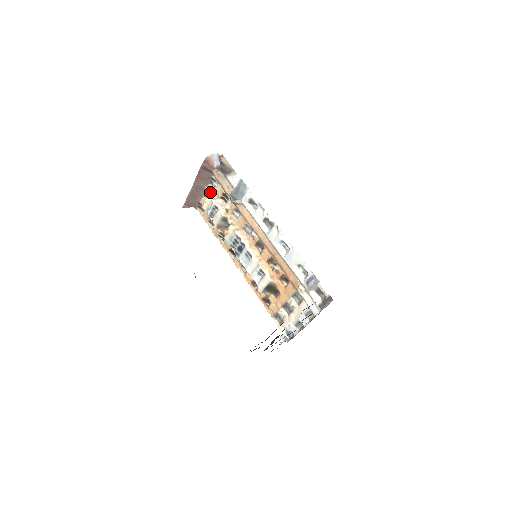
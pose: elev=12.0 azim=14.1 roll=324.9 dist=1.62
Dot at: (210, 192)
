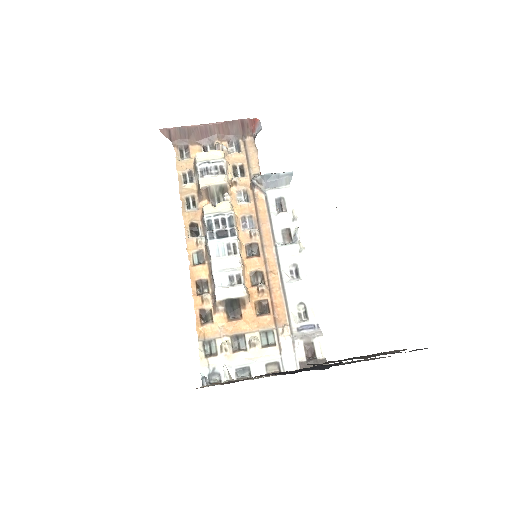
Dot at: (225, 150)
